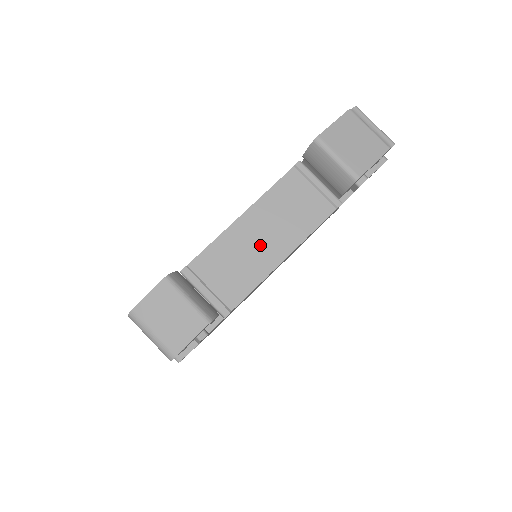
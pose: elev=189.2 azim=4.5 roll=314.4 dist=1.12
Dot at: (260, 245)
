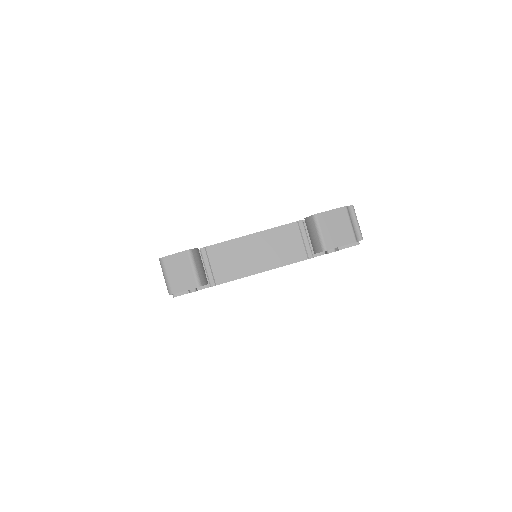
Dot at: (252, 257)
